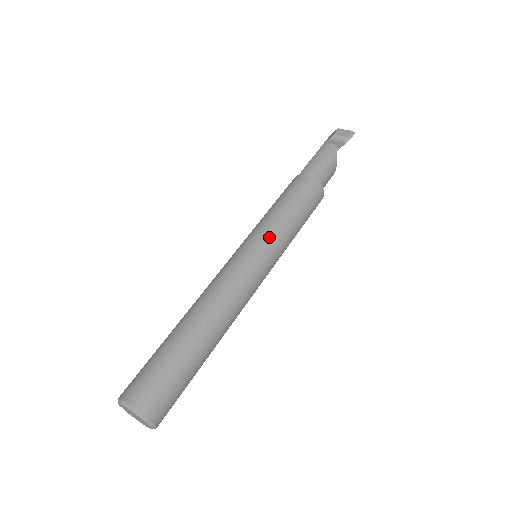
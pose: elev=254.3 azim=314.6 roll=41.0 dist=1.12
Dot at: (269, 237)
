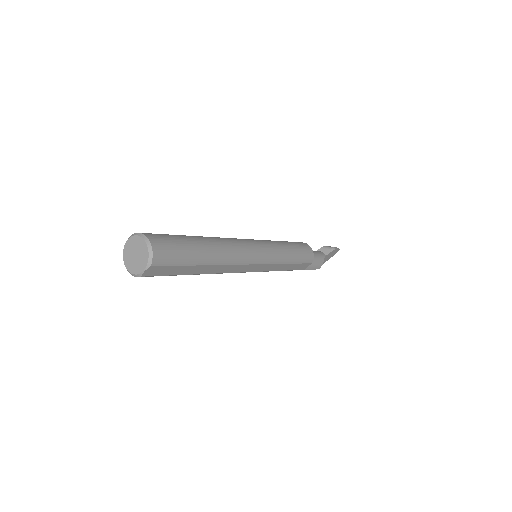
Dot at: (271, 243)
